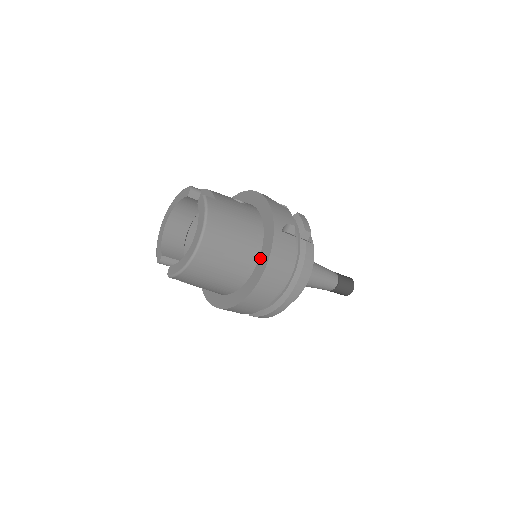
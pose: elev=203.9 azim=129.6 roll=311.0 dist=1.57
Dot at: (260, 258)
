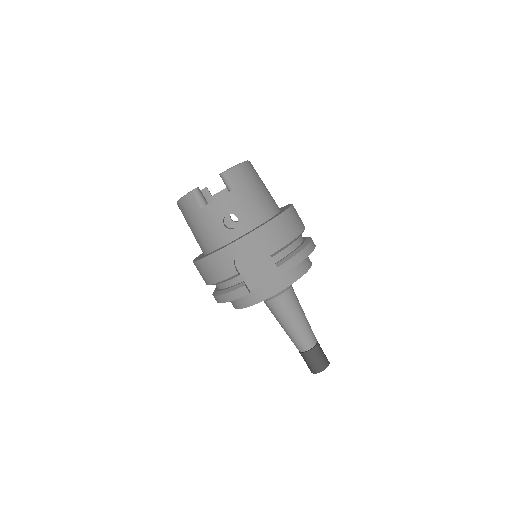
Dot at: (281, 209)
